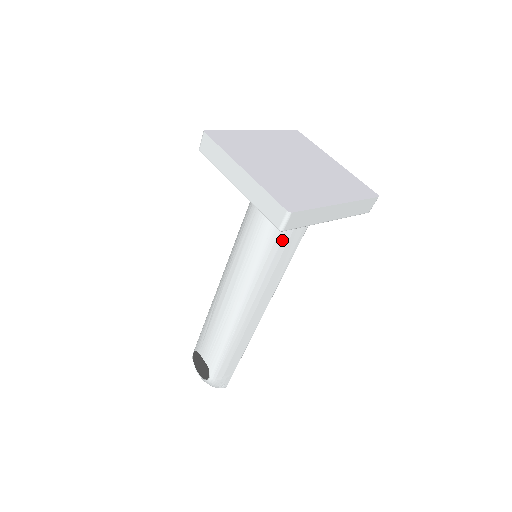
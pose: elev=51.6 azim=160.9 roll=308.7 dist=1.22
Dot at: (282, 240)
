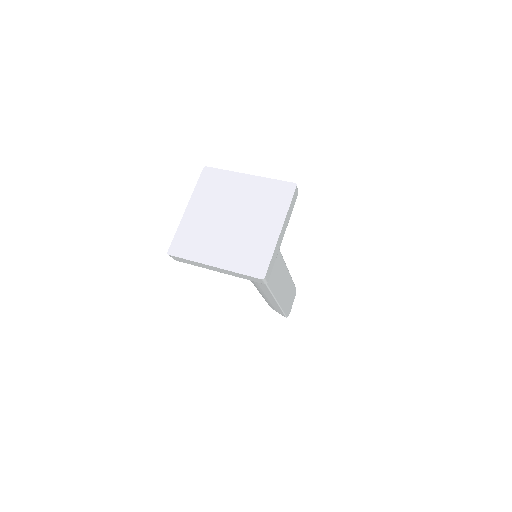
Dot at: occluded
